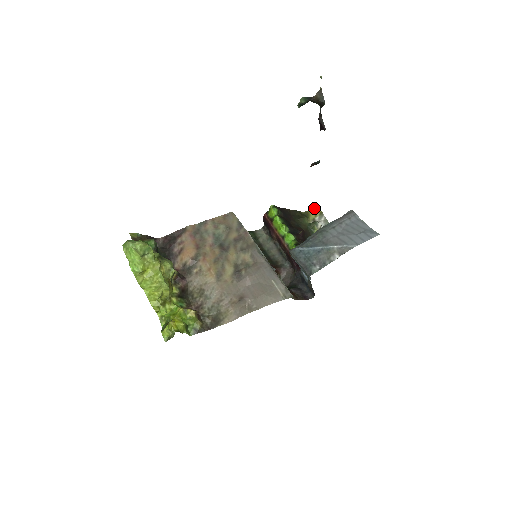
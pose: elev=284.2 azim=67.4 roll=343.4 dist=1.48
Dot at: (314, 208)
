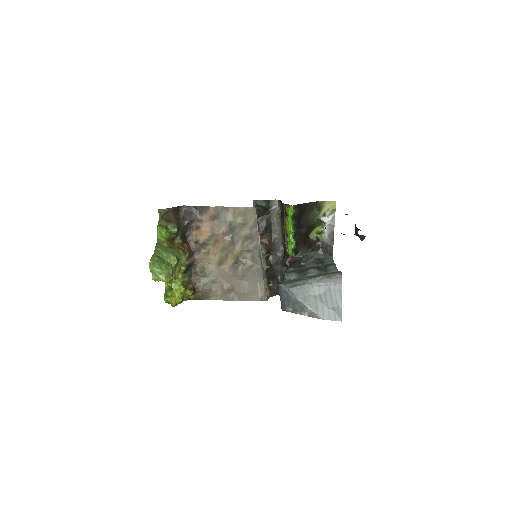
Dot at: (331, 202)
